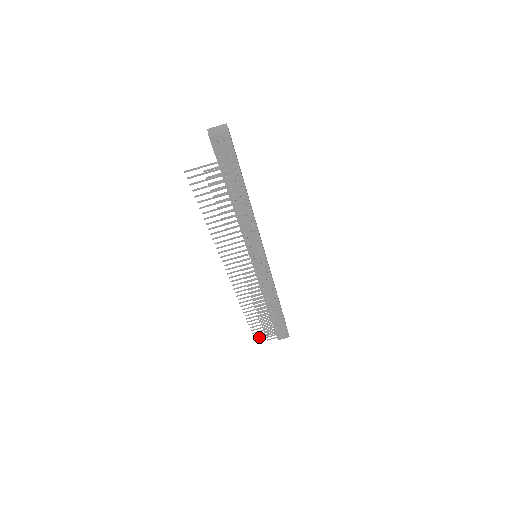
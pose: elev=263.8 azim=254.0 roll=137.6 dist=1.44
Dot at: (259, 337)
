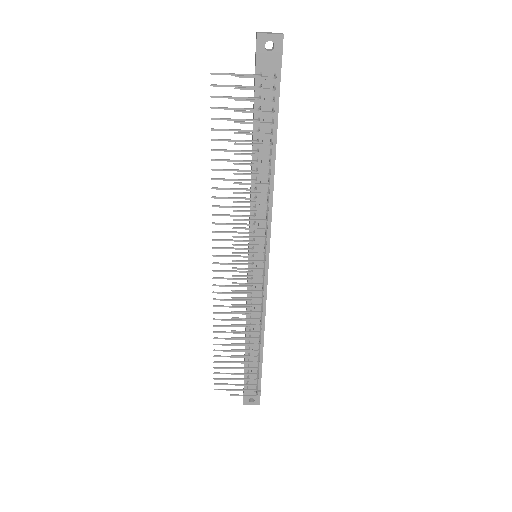
Dot at: occluded
